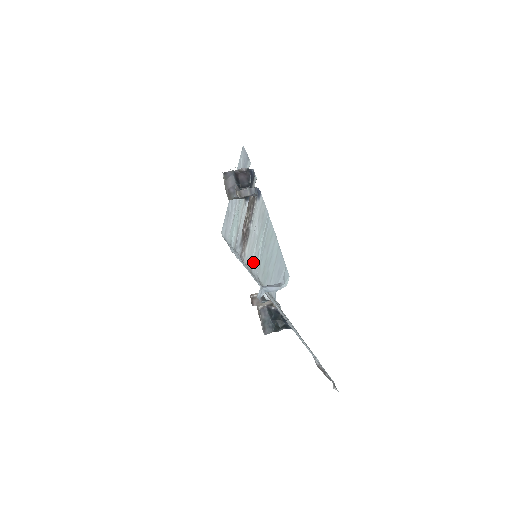
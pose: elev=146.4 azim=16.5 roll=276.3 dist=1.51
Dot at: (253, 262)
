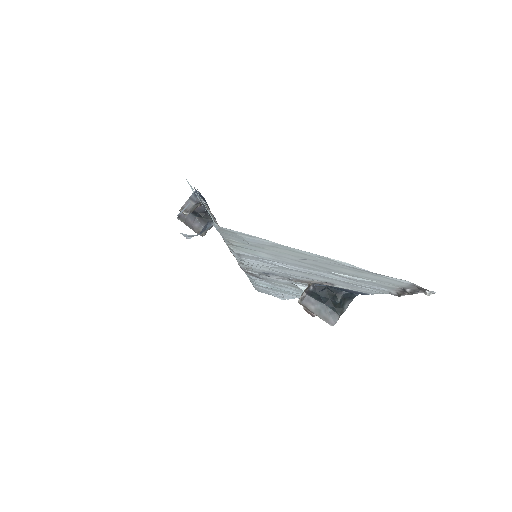
Dot at: occluded
